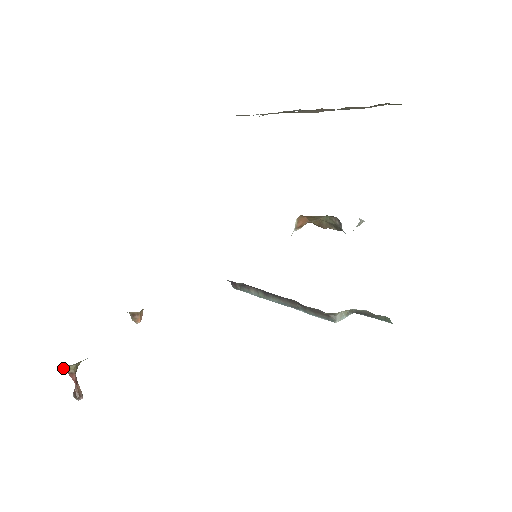
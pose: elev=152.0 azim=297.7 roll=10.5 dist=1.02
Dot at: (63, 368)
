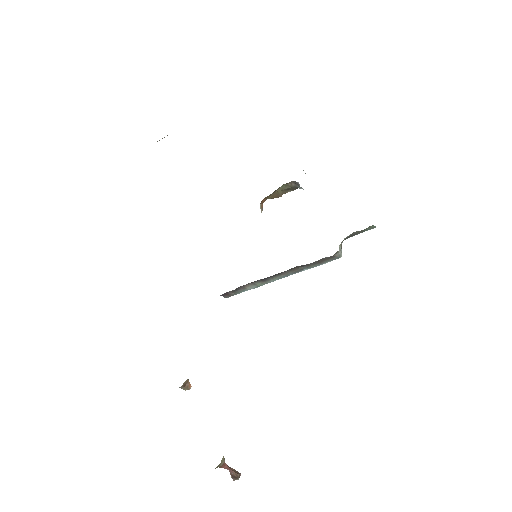
Dot at: (217, 467)
